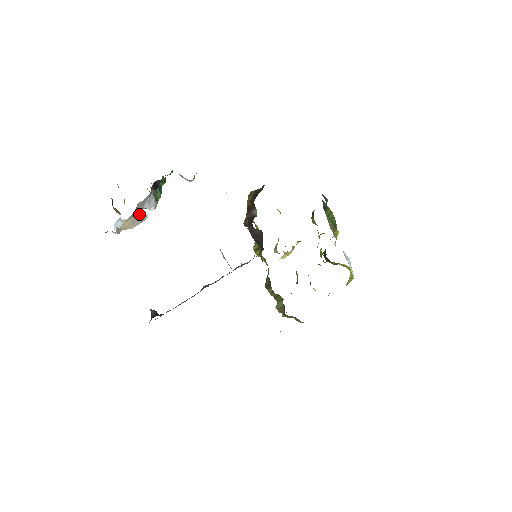
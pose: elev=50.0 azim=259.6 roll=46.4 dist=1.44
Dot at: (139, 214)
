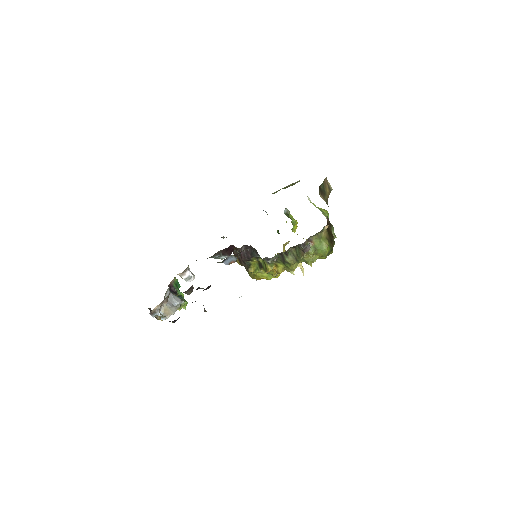
Dot at: (173, 306)
